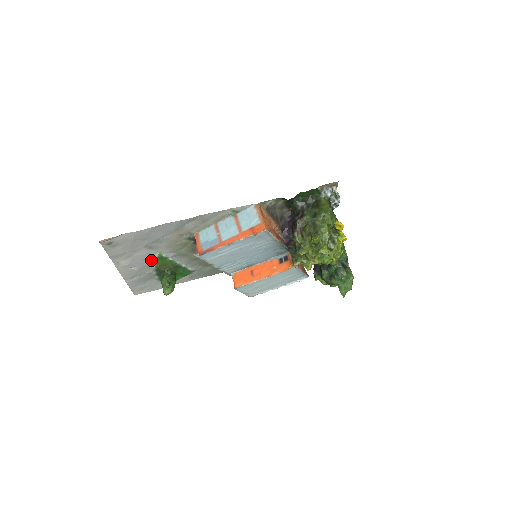
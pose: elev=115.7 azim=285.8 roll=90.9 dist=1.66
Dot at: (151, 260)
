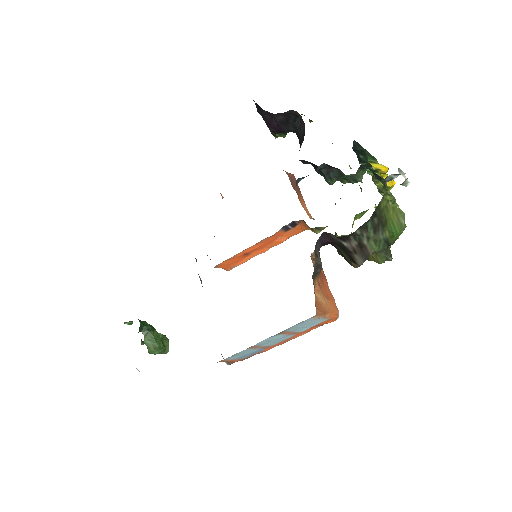
Dot at: occluded
